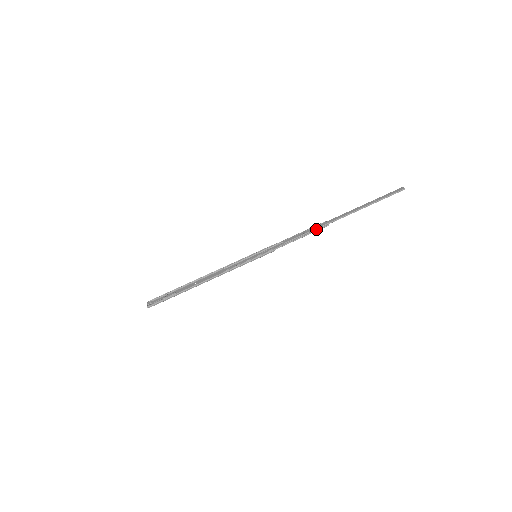
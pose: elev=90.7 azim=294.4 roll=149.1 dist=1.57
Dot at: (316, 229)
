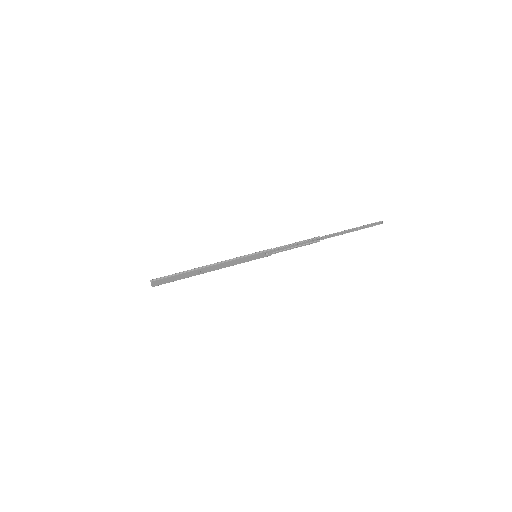
Dot at: (308, 239)
